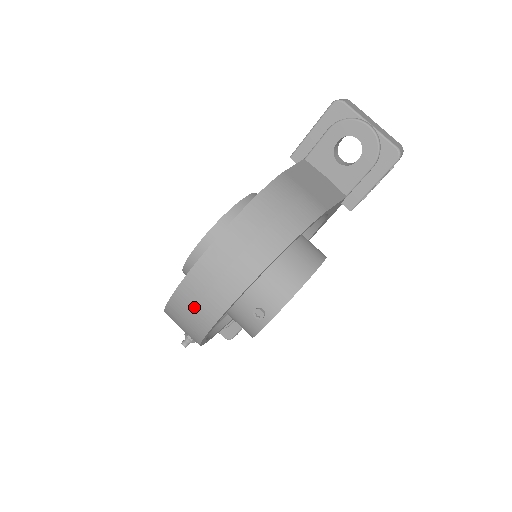
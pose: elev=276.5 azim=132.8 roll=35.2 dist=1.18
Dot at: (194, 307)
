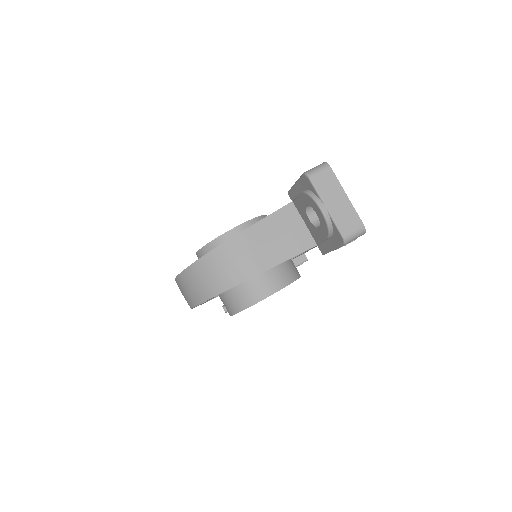
Dot at: occluded
